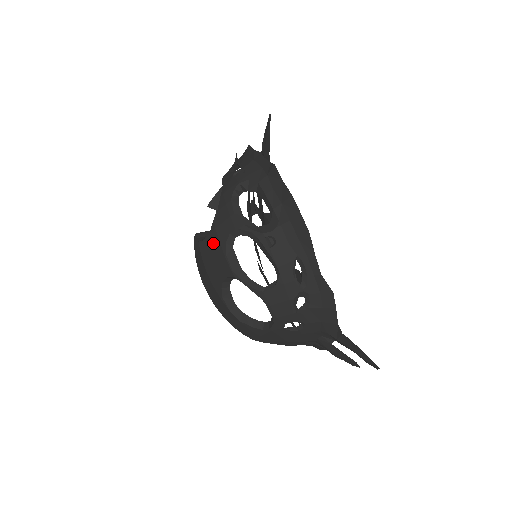
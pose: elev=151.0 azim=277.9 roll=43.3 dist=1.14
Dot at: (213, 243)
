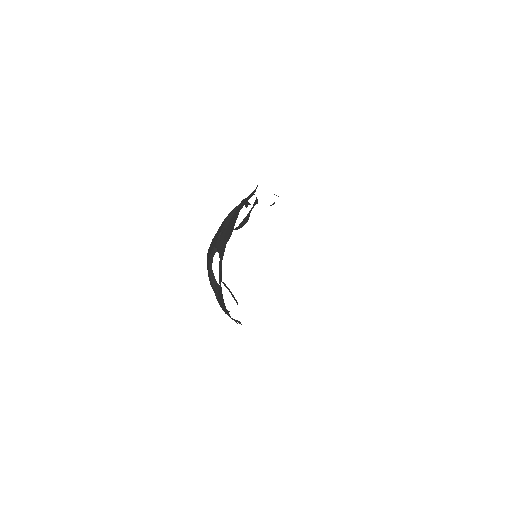
Dot at: occluded
